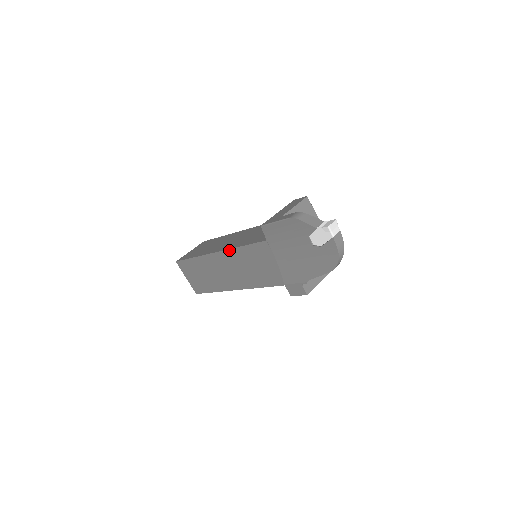
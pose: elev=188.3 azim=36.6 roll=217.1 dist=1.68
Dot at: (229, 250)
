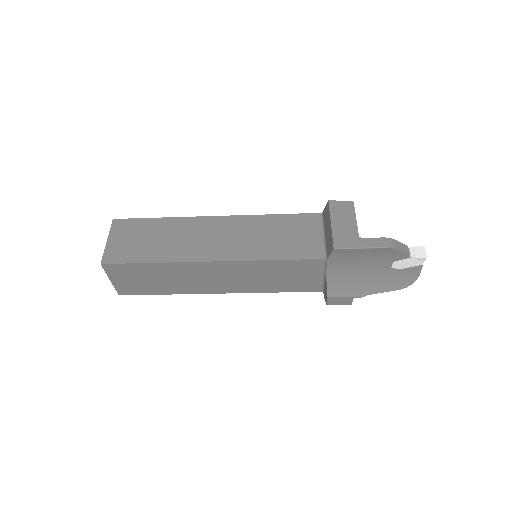
Dot at: (246, 261)
